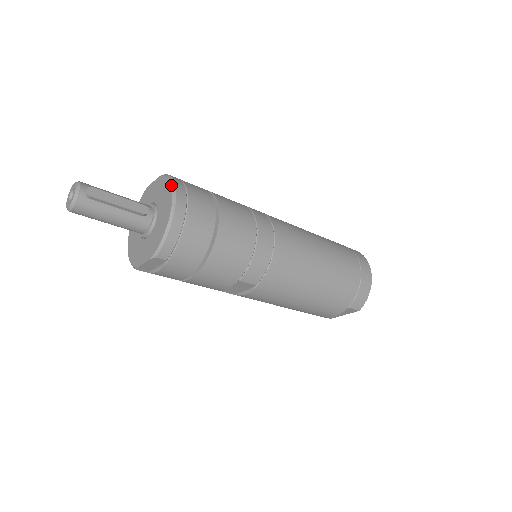
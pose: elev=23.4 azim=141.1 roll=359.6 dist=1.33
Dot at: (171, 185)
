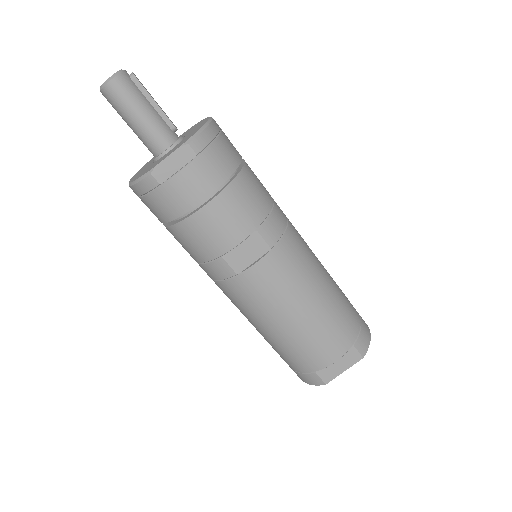
Dot at: occluded
